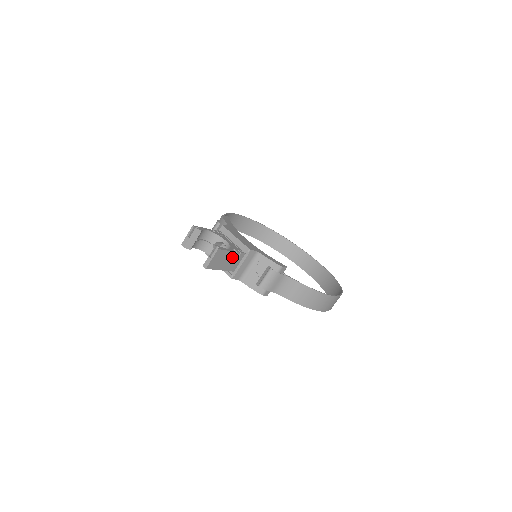
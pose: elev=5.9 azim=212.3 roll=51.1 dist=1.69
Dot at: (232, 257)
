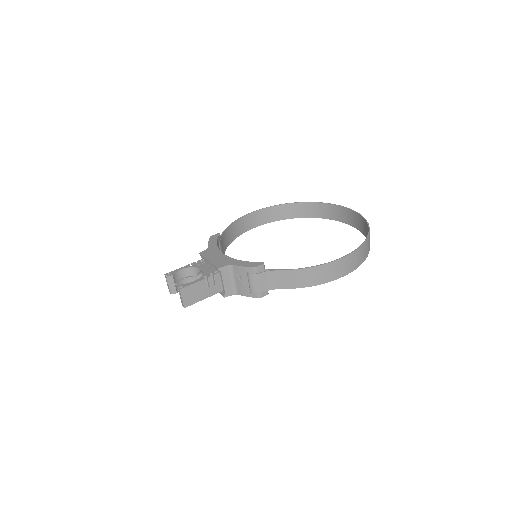
Dot at: (206, 284)
